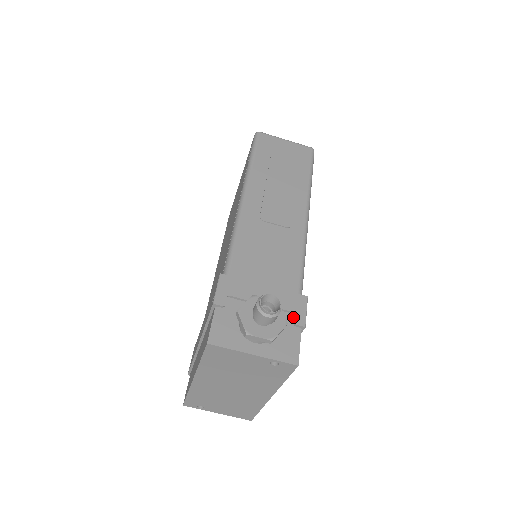
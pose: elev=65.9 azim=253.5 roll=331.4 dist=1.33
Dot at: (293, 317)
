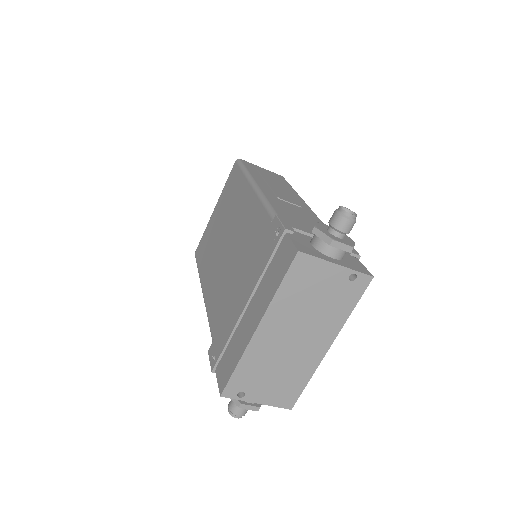
Dot at: occluded
